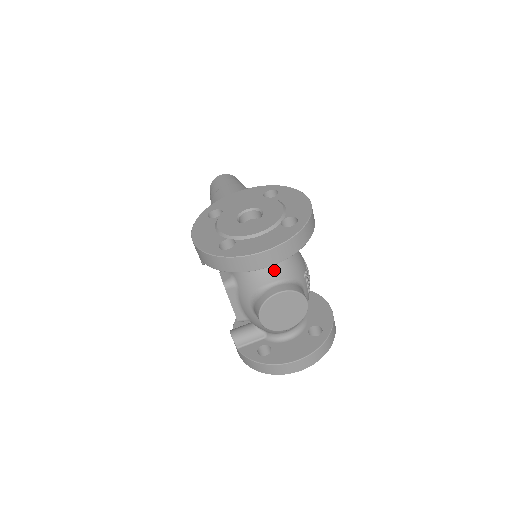
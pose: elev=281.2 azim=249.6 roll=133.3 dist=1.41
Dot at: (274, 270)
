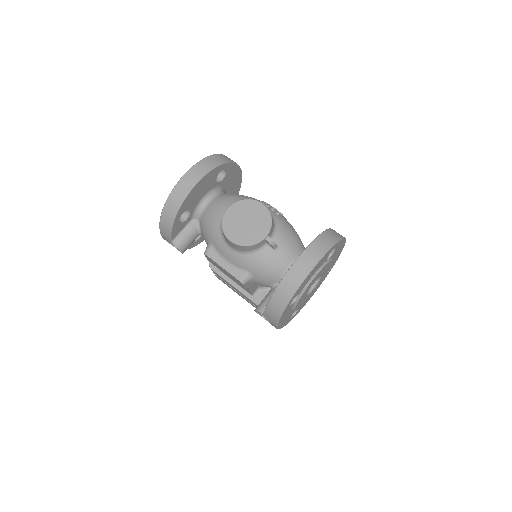
Dot at: (223, 205)
